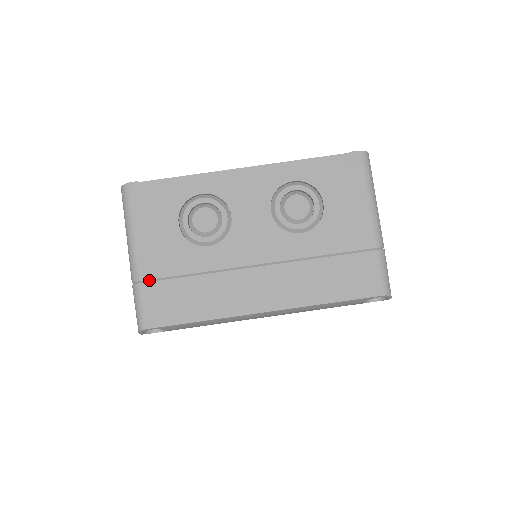
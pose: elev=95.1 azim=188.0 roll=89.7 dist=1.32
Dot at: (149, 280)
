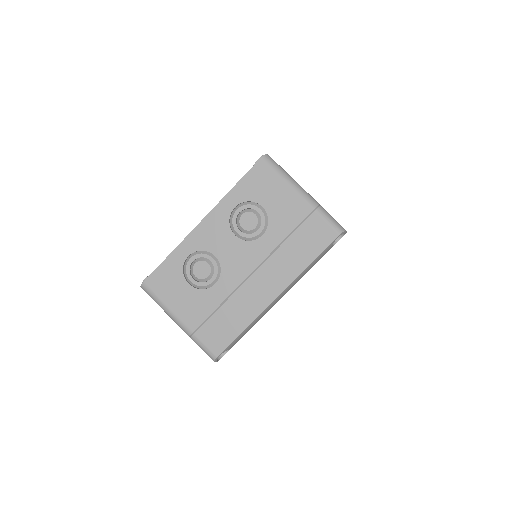
Dot at: (197, 328)
